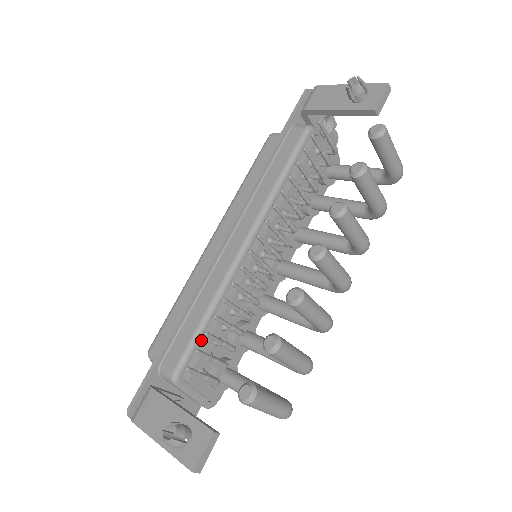
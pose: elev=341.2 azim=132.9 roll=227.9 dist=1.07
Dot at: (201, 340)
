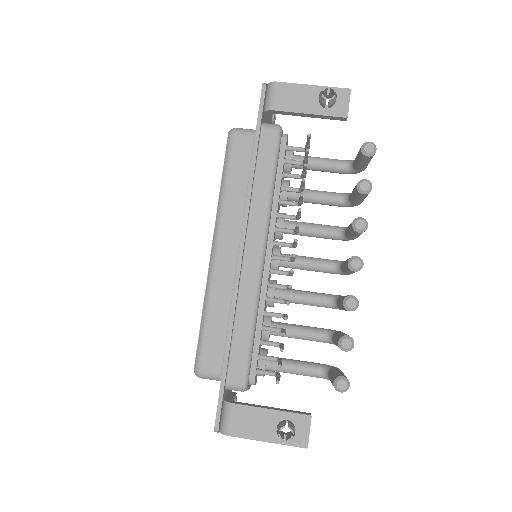
Dot at: (253, 348)
